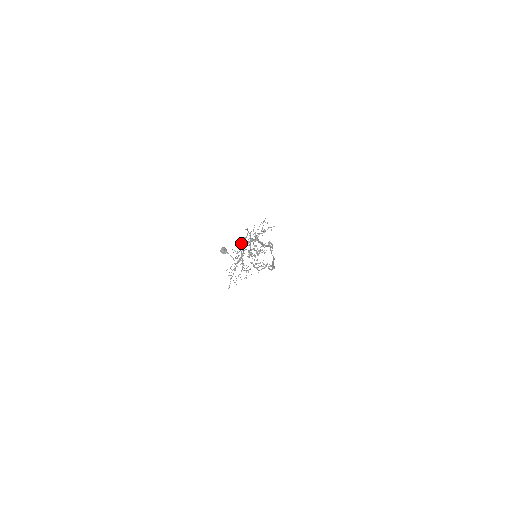
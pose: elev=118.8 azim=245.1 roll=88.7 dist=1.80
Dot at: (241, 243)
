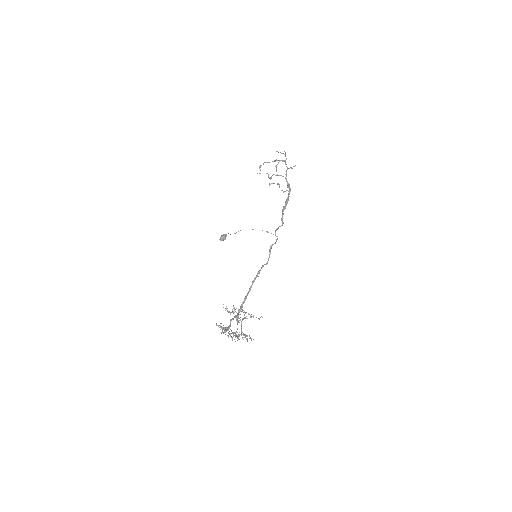
Dot at: occluded
